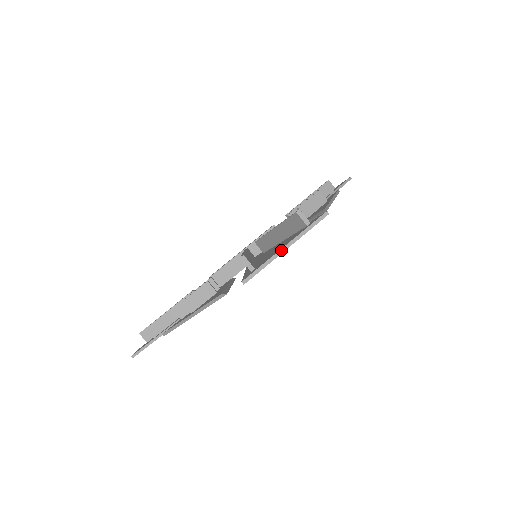
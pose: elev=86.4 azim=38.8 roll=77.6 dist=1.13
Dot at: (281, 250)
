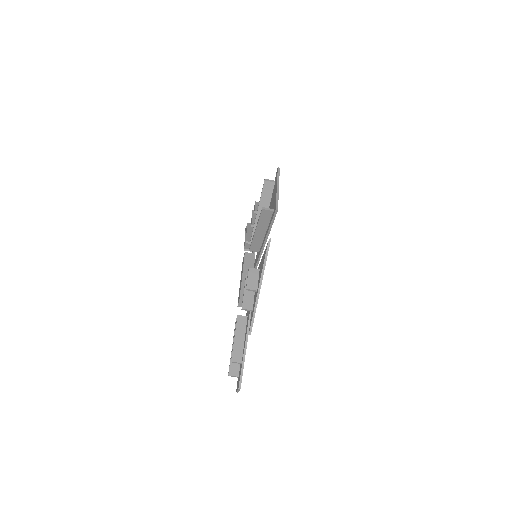
Dot at: (277, 190)
